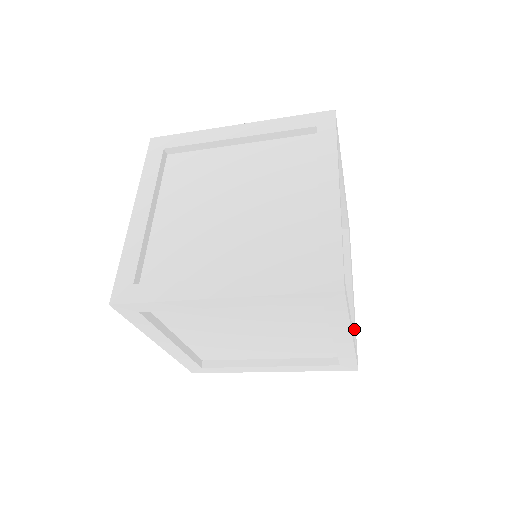
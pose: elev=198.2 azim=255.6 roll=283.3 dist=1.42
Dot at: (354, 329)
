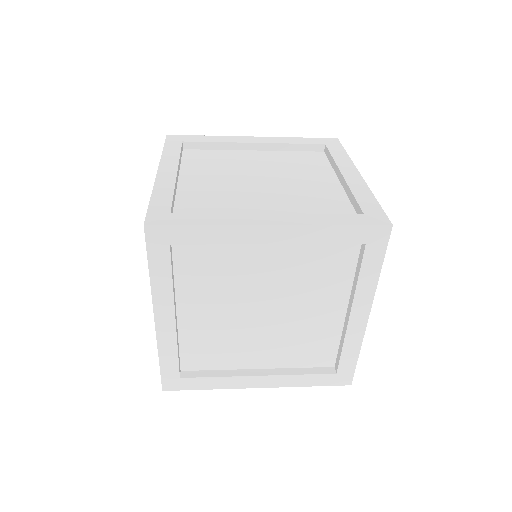
Dot at: occluded
